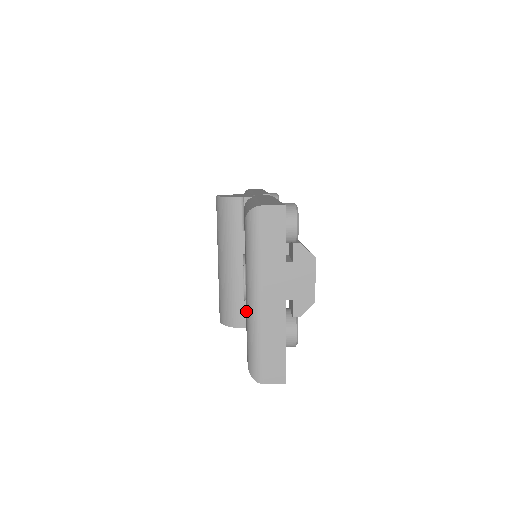
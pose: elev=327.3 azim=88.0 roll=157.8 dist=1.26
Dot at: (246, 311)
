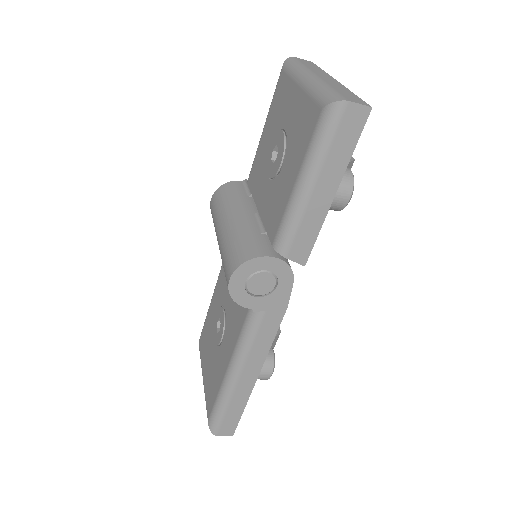
Dot at: (297, 118)
